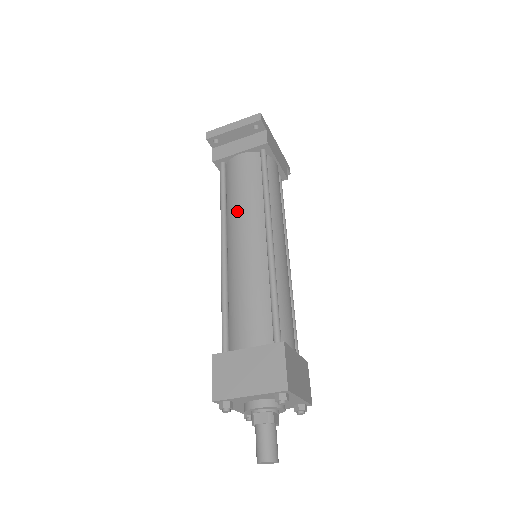
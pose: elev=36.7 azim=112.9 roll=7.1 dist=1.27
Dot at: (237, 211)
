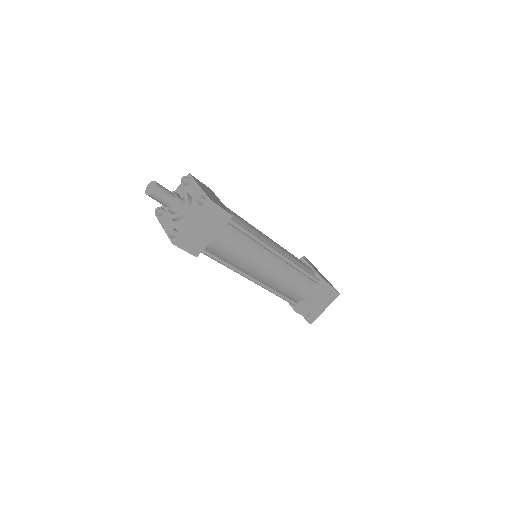
Dot at: occluded
